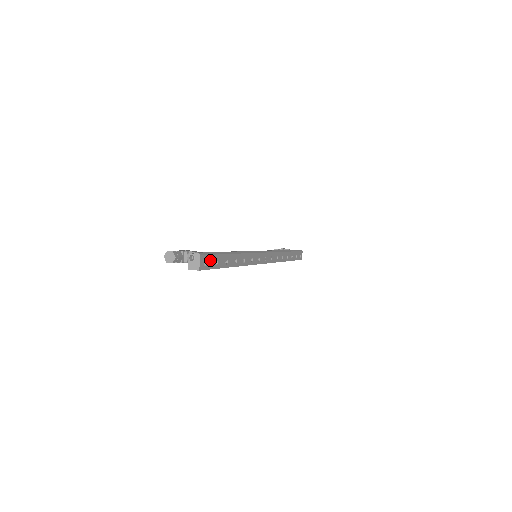
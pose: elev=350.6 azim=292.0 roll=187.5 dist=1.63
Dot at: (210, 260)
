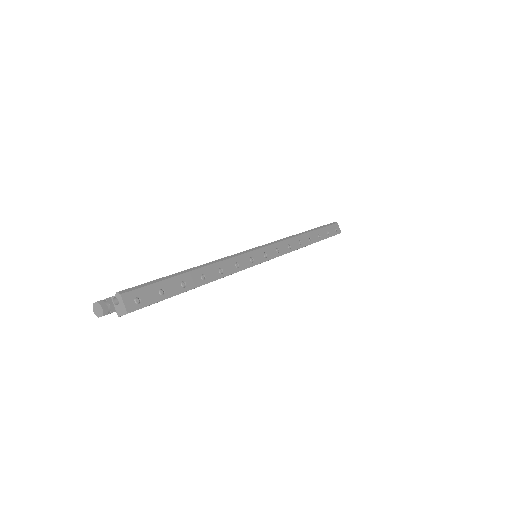
Dot at: (146, 293)
